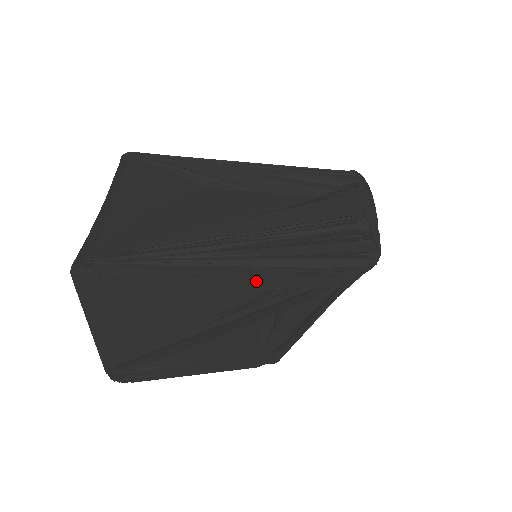
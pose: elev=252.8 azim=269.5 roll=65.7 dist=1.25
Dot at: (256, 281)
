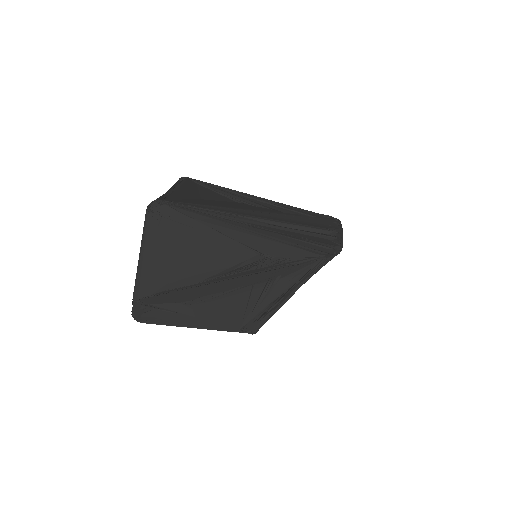
Dot at: (261, 247)
